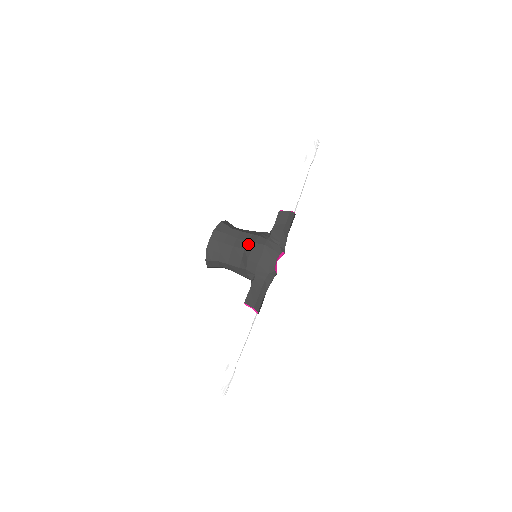
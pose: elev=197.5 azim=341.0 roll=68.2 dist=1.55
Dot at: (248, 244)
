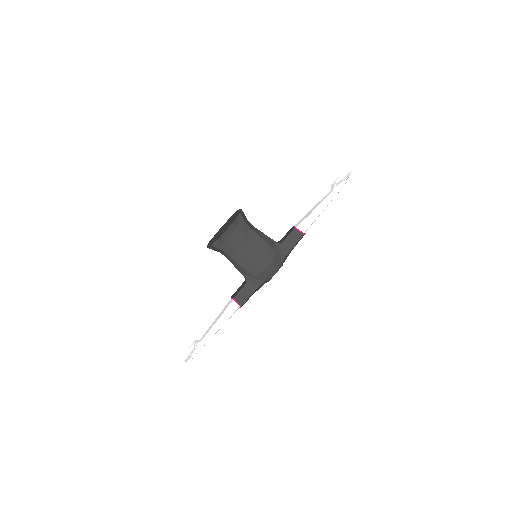
Dot at: (258, 250)
